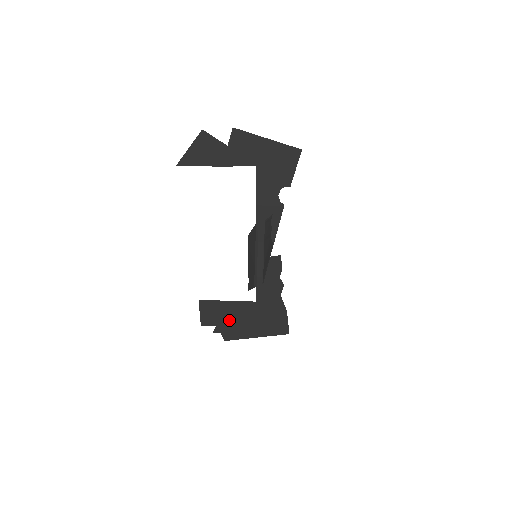
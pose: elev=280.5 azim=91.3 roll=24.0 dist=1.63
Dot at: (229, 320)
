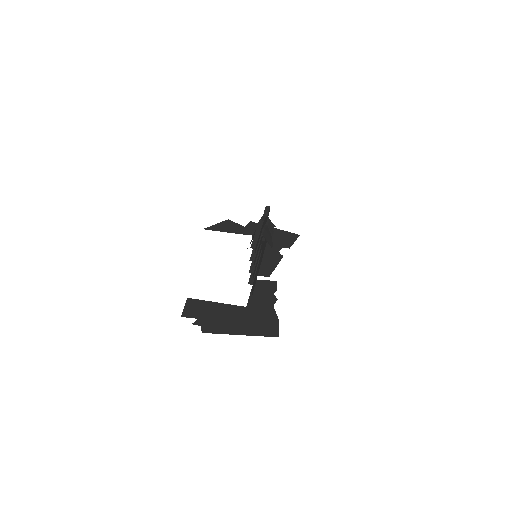
Dot at: (214, 317)
